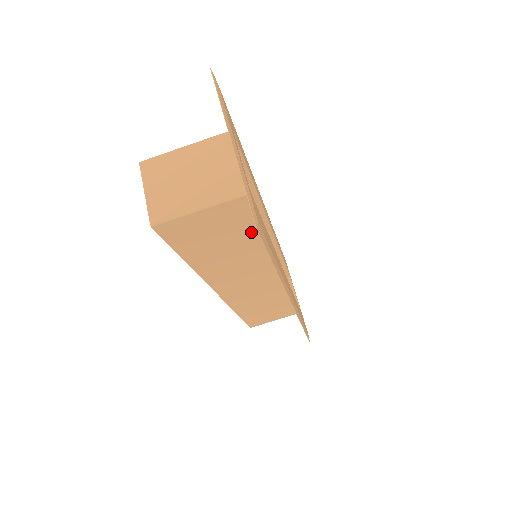
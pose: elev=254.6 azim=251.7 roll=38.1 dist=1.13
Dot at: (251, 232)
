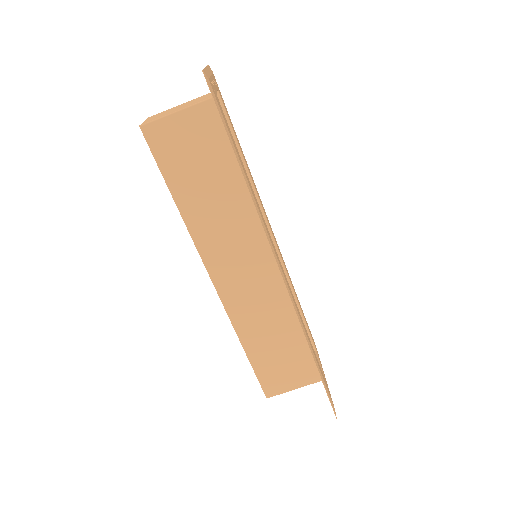
Dot at: (228, 161)
